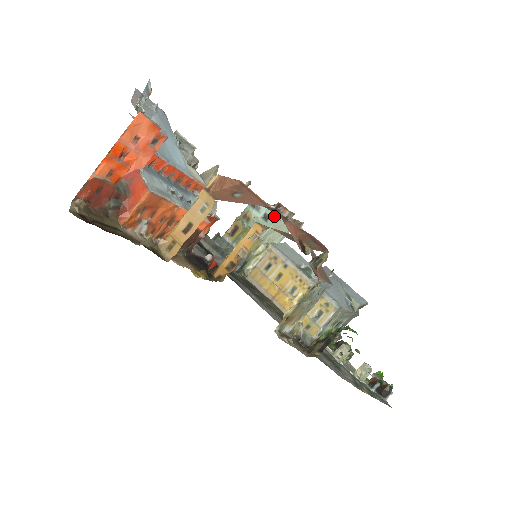
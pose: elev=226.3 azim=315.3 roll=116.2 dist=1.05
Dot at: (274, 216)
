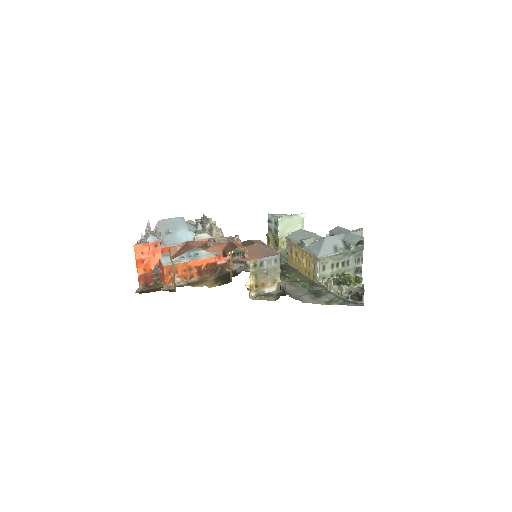
Dot at: (277, 221)
